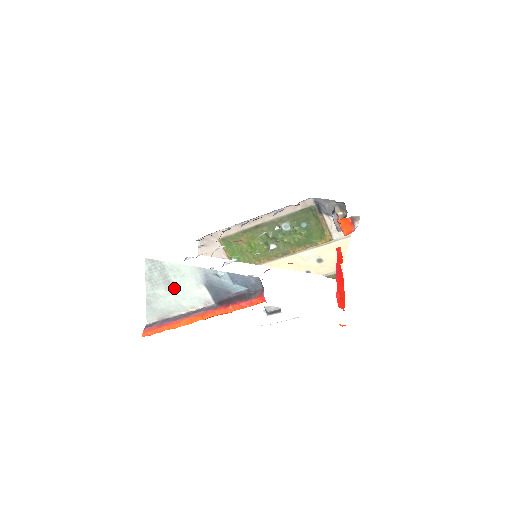
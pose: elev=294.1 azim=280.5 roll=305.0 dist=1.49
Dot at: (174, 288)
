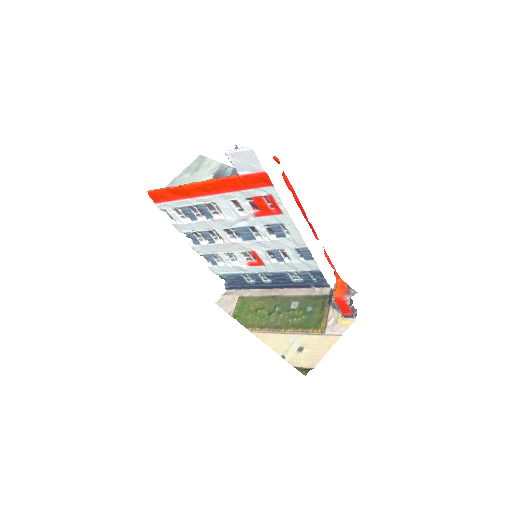
Dot at: (196, 174)
